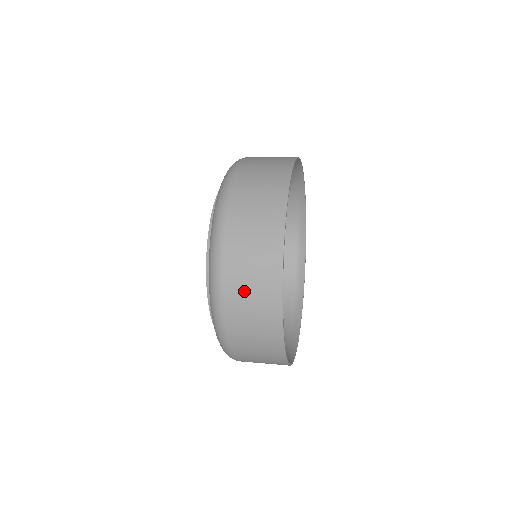
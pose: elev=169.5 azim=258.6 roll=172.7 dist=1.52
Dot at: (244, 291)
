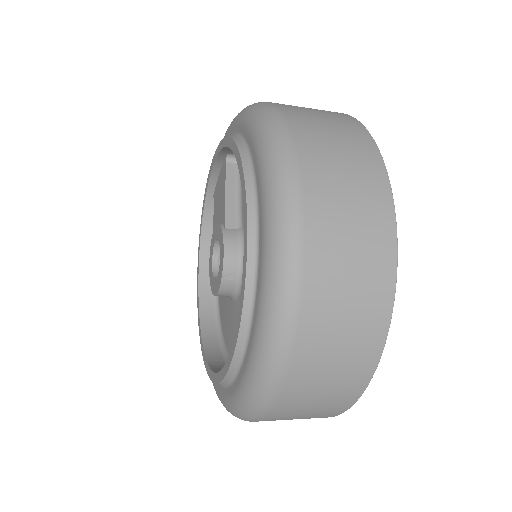
Dot at: (331, 159)
